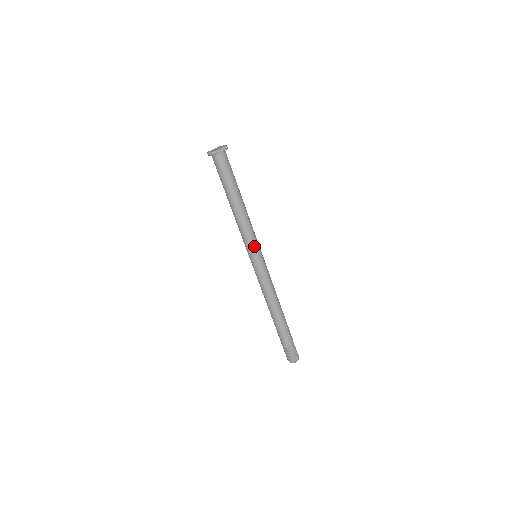
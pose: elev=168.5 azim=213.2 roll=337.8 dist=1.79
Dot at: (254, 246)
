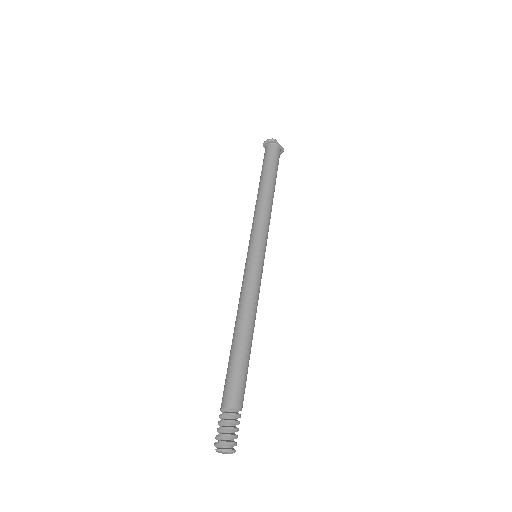
Dot at: (263, 238)
